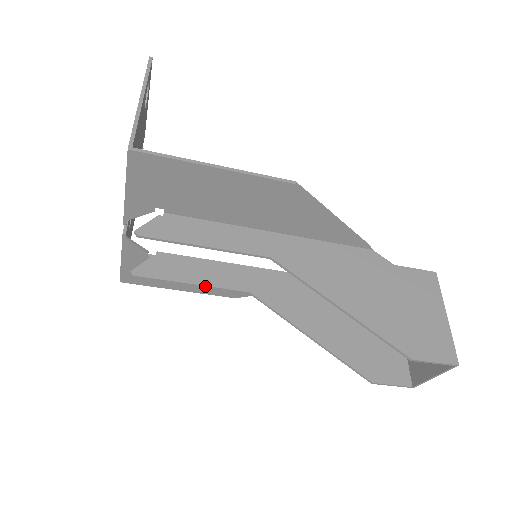
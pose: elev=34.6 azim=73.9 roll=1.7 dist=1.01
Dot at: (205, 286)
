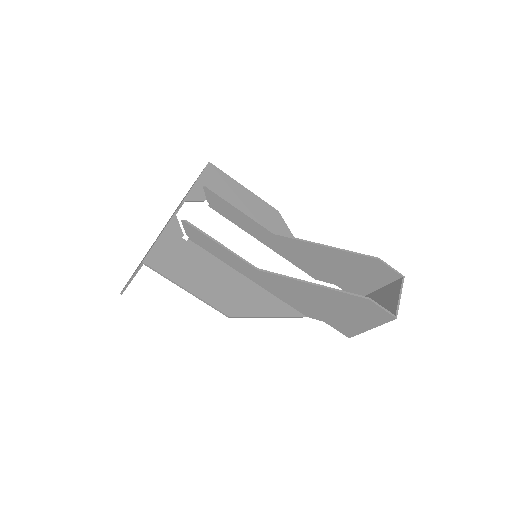
Dot at: (229, 250)
